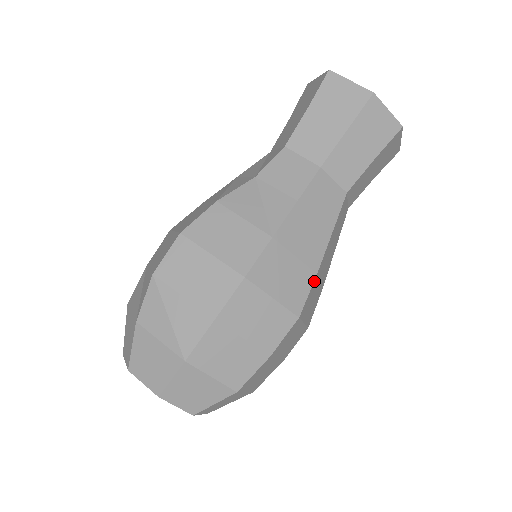
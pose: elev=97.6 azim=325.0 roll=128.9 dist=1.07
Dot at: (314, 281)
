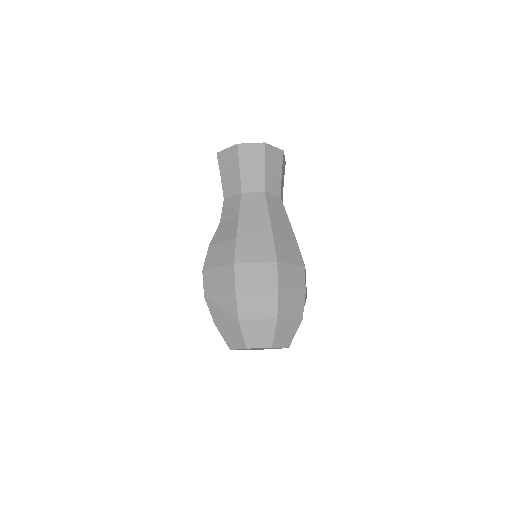
Dot at: (274, 241)
